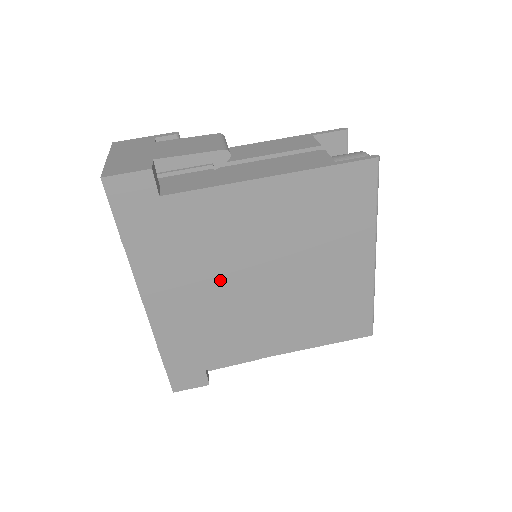
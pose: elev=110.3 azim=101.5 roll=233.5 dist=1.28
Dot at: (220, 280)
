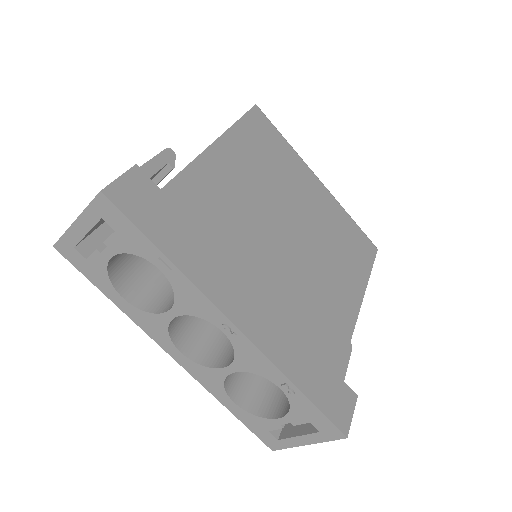
Dot at: (264, 255)
